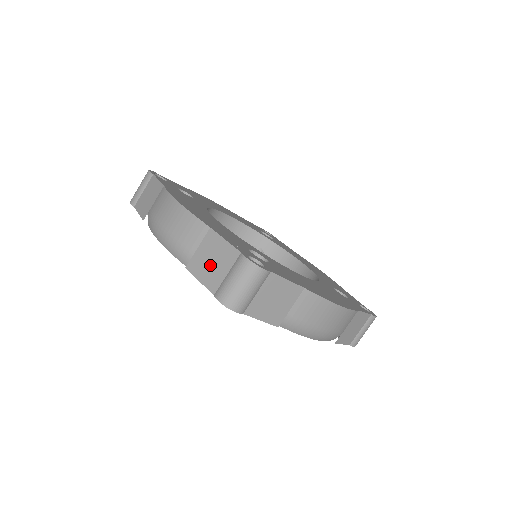
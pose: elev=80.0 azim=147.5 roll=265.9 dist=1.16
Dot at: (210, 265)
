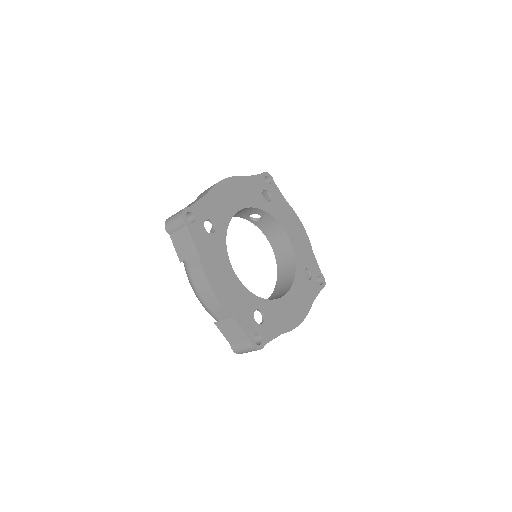
Dot at: (230, 332)
